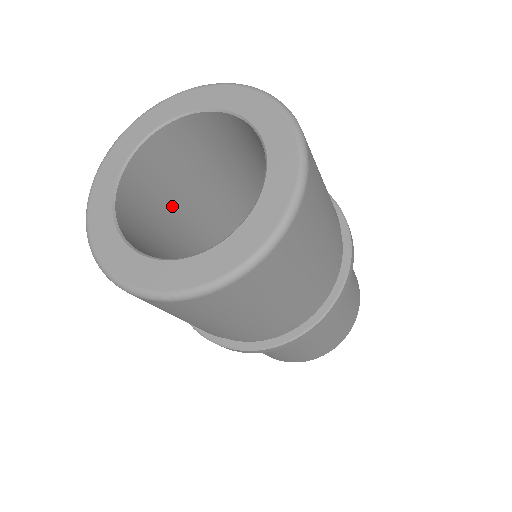
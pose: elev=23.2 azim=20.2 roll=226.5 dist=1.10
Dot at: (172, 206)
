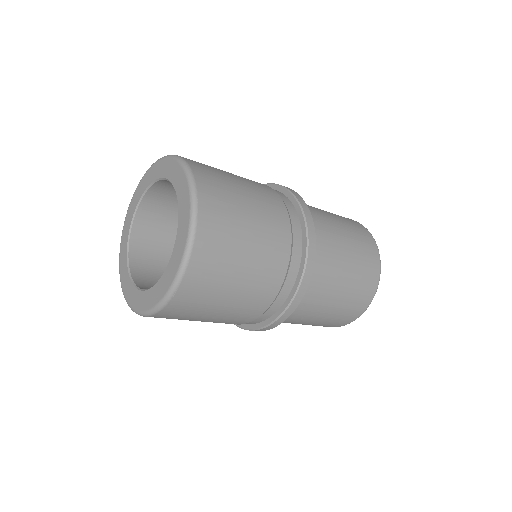
Dot at: occluded
